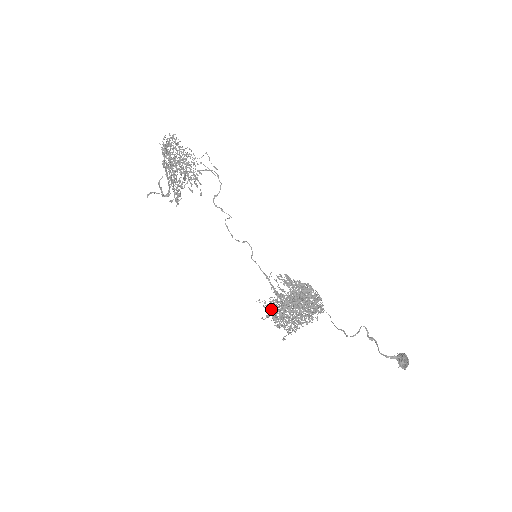
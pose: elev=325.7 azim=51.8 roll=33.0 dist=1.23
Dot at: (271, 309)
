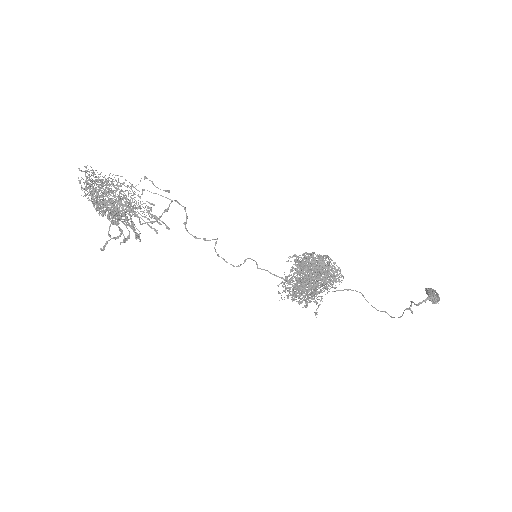
Dot at: (294, 297)
